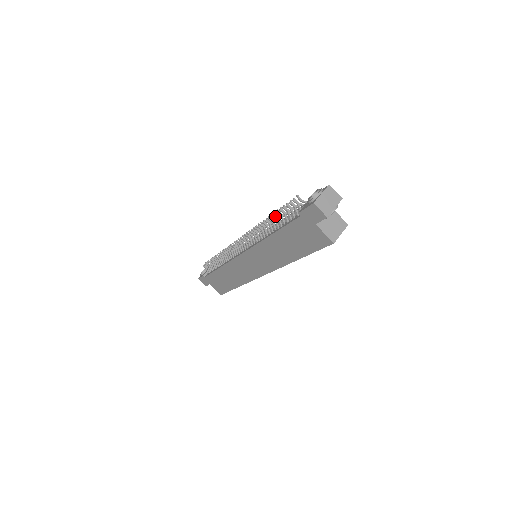
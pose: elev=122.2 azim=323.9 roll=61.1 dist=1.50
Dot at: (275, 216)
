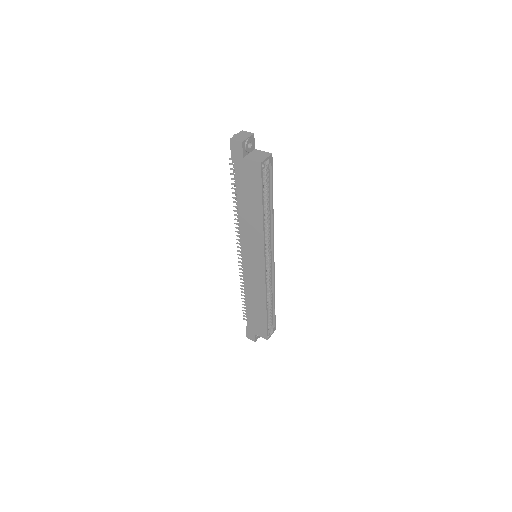
Dot at: occluded
